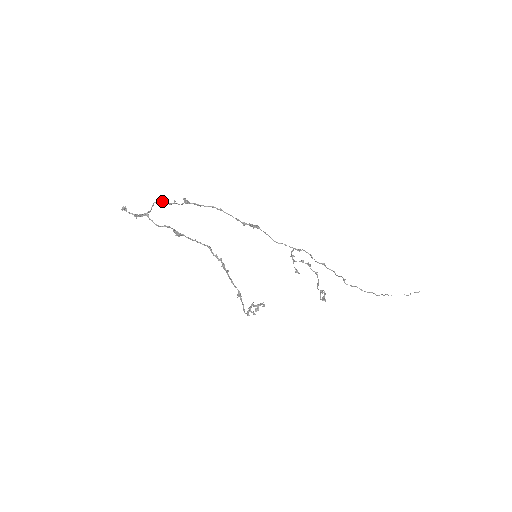
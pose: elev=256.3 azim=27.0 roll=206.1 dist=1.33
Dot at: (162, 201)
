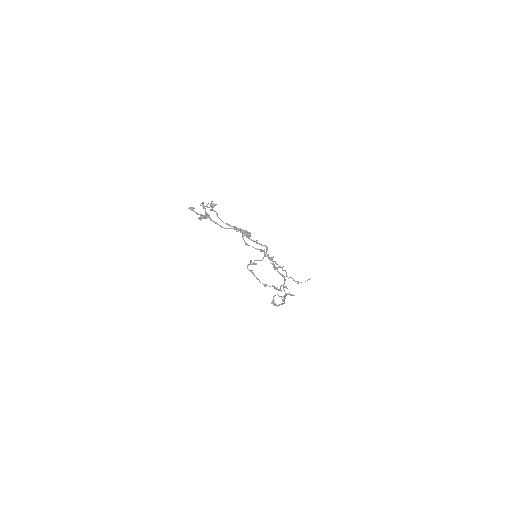
Dot at: (203, 203)
